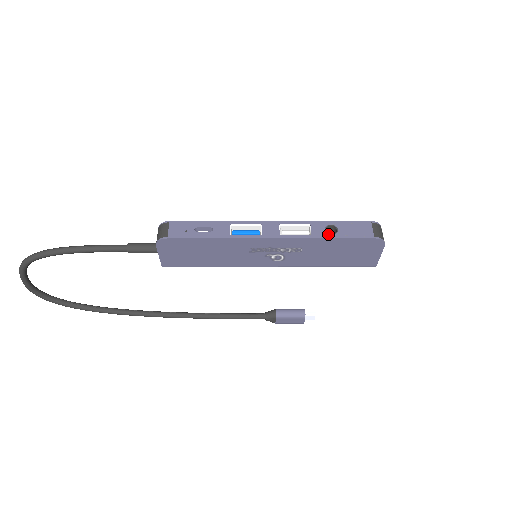
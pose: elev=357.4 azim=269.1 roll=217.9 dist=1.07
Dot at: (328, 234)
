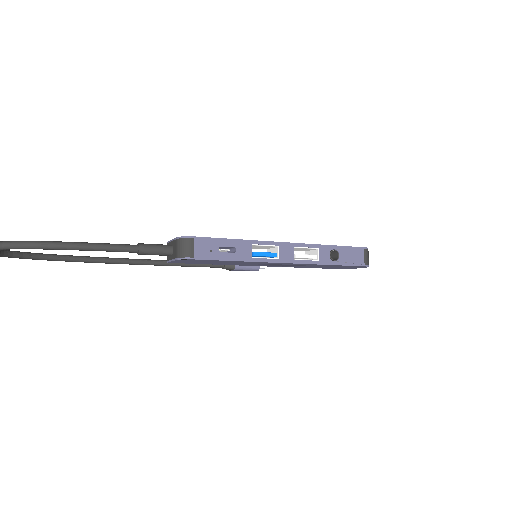
Dot at: (332, 260)
